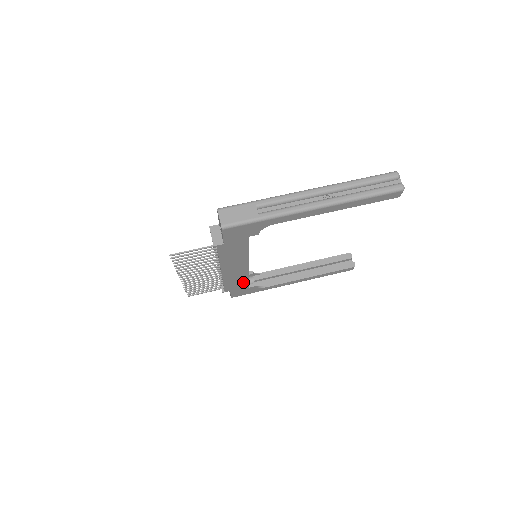
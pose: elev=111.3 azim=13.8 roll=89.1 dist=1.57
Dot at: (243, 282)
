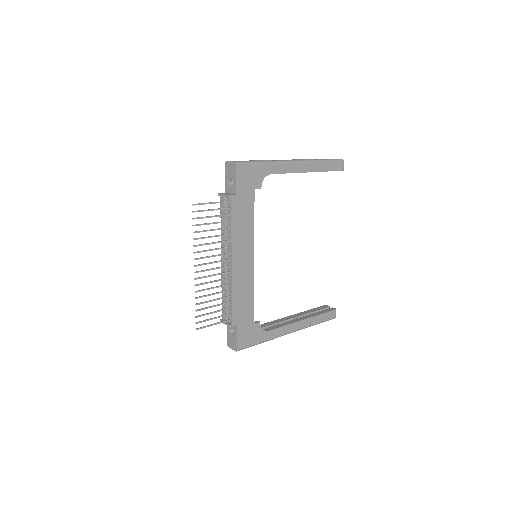
Dot at: (249, 304)
